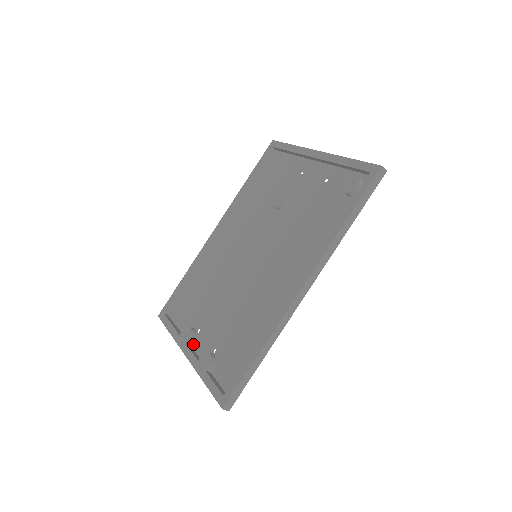
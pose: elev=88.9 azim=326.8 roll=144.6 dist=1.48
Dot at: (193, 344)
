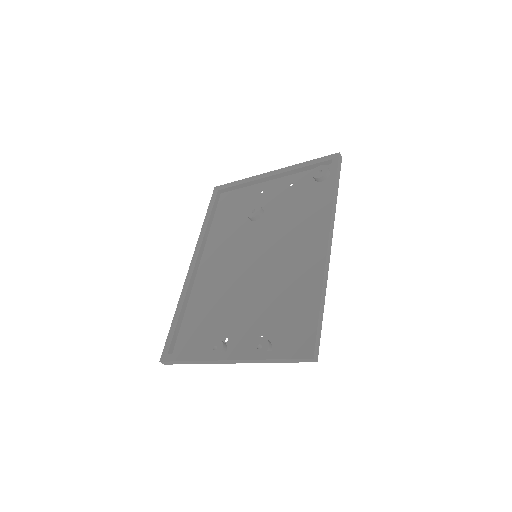
Dot at: (228, 351)
